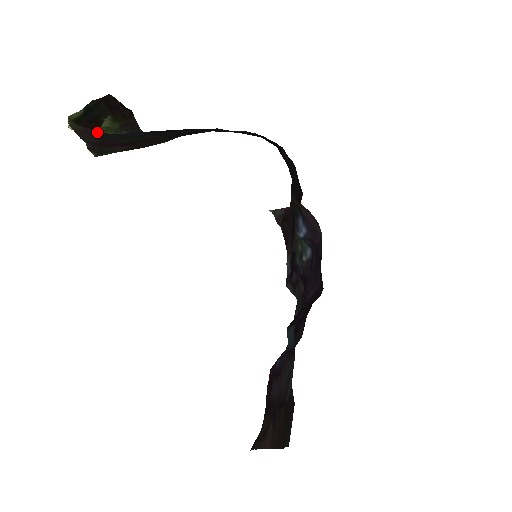
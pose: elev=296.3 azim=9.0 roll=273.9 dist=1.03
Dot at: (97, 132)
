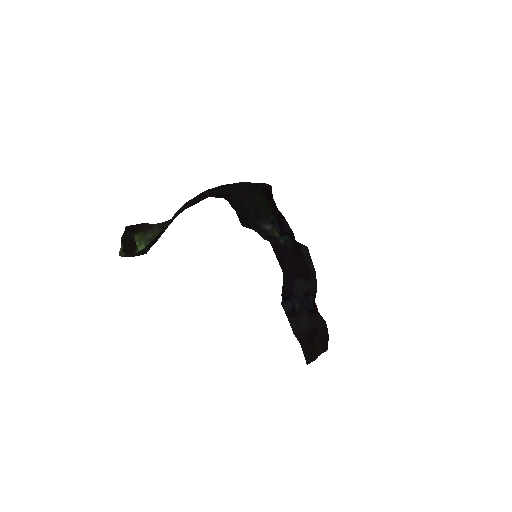
Dot at: (135, 253)
